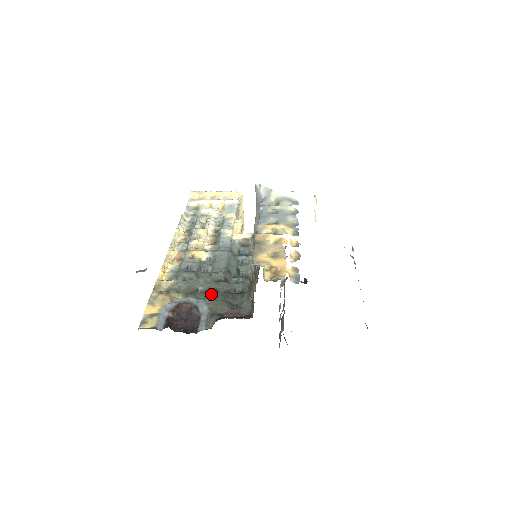
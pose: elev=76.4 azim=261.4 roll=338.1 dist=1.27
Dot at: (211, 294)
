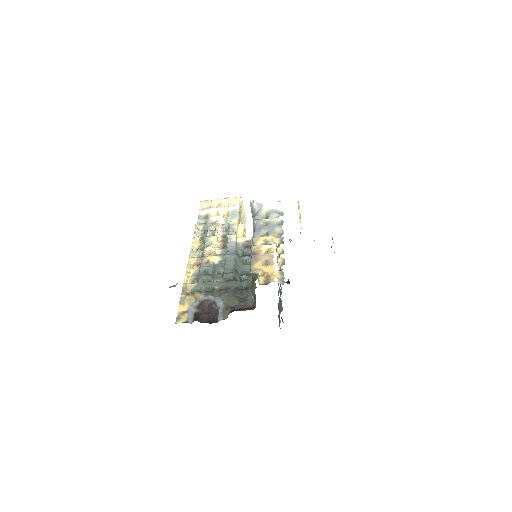
Dot at: (224, 292)
